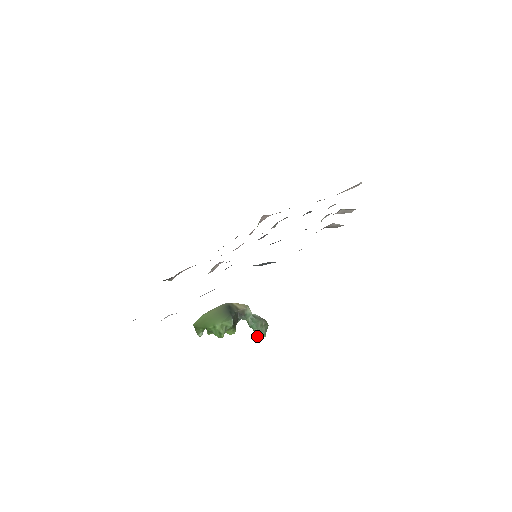
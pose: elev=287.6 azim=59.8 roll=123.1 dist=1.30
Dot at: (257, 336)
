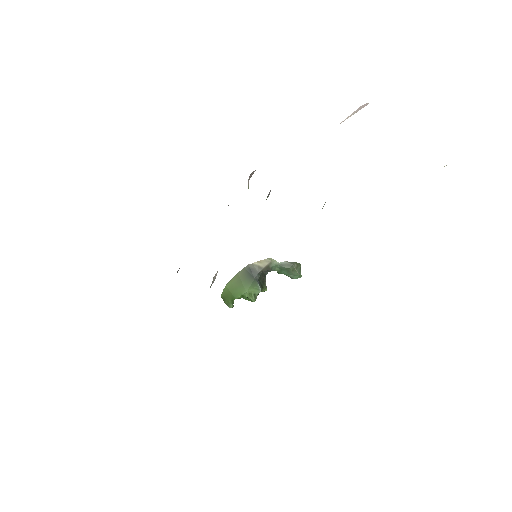
Dot at: (292, 278)
